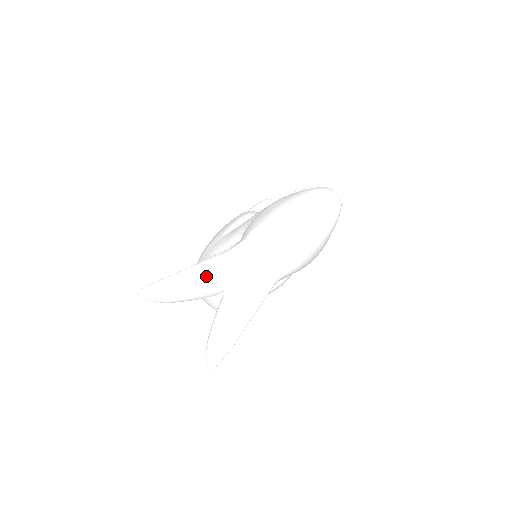
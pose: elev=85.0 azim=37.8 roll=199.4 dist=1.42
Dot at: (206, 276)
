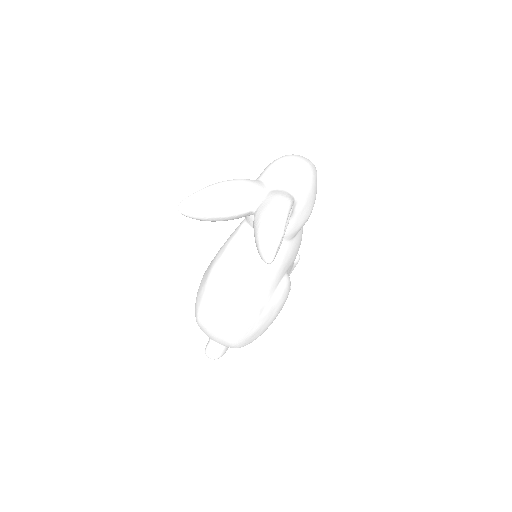
Dot at: (238, 184)
